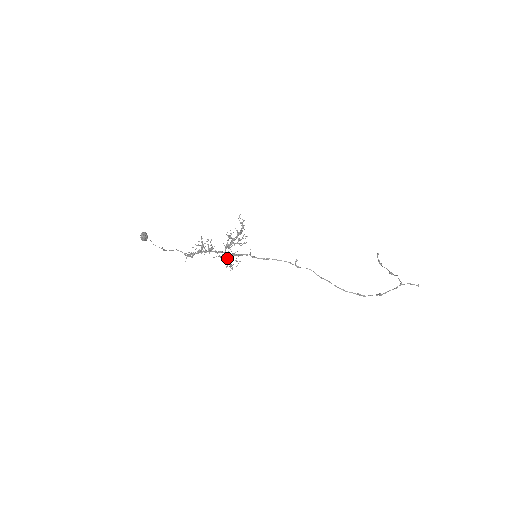
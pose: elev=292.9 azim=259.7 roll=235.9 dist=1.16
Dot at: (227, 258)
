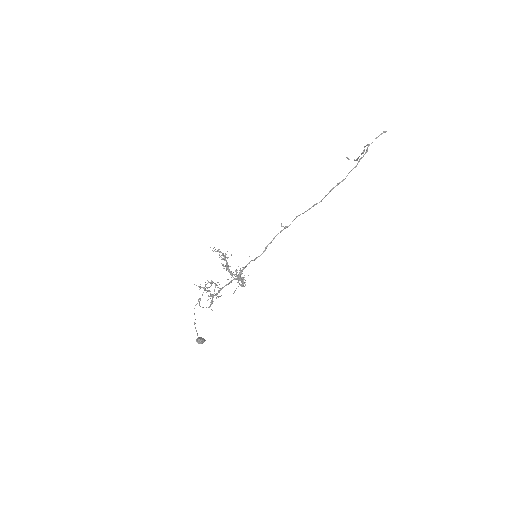
Dot at: (239, 279)
